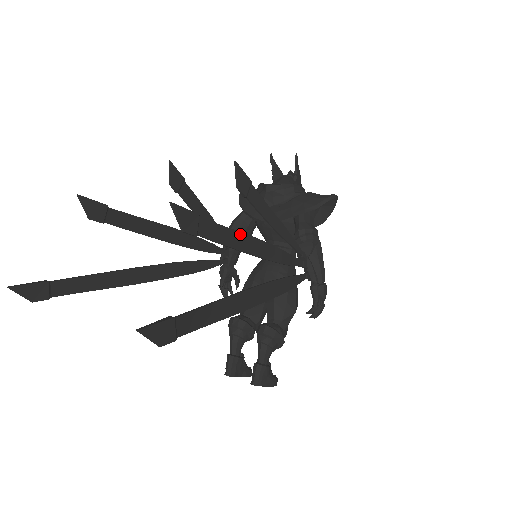
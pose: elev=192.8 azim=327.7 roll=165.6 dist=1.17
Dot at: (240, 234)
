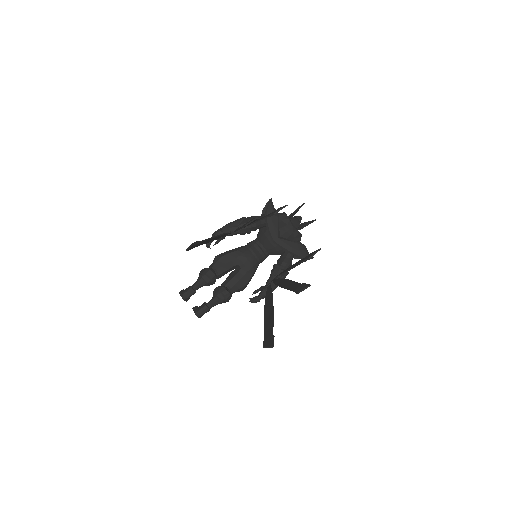
Dot at: occluded
